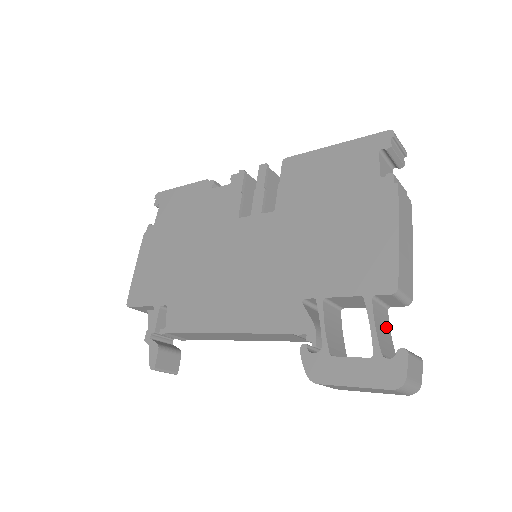
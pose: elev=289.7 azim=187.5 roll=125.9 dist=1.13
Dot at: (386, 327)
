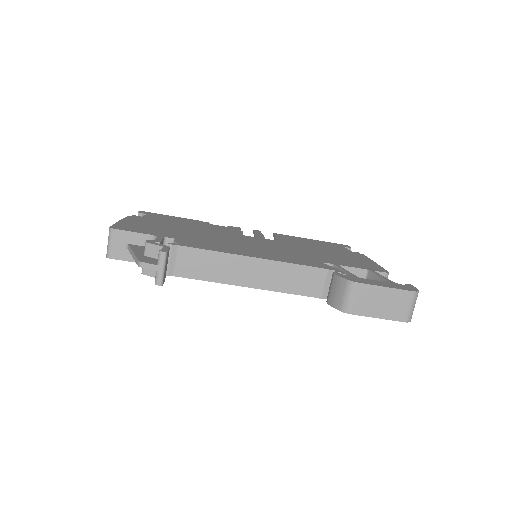
Dot at: occluded
